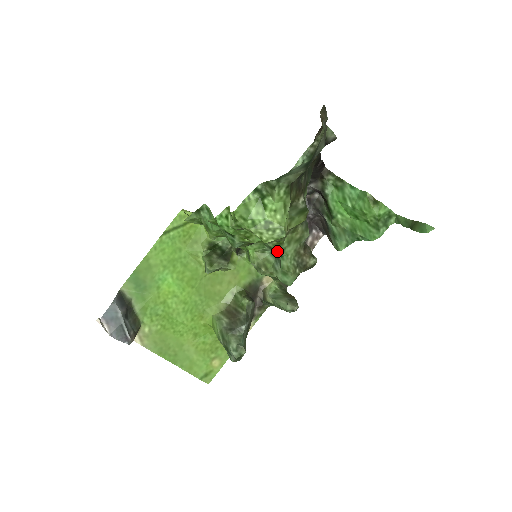
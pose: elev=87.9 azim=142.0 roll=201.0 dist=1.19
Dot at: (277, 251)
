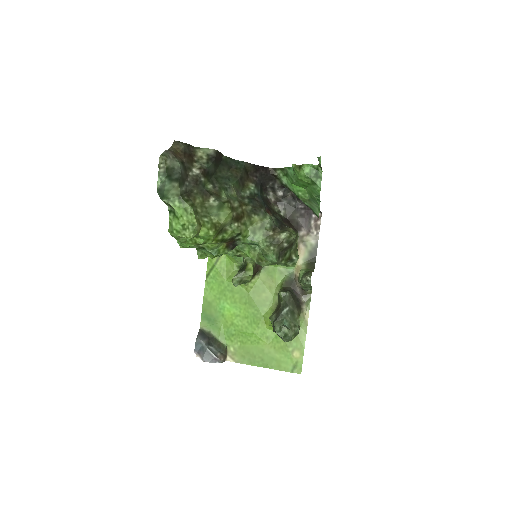
Dot at: (249, 243)
